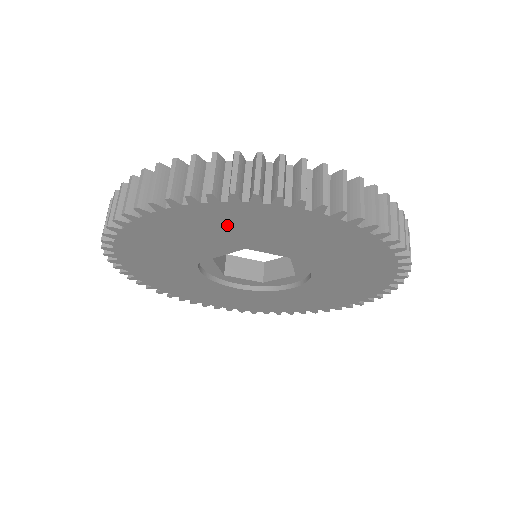
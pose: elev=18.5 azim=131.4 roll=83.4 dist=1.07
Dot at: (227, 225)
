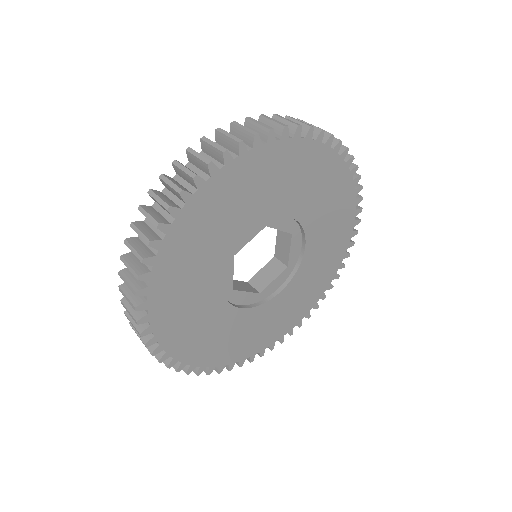
Dot at: (193, 251)
